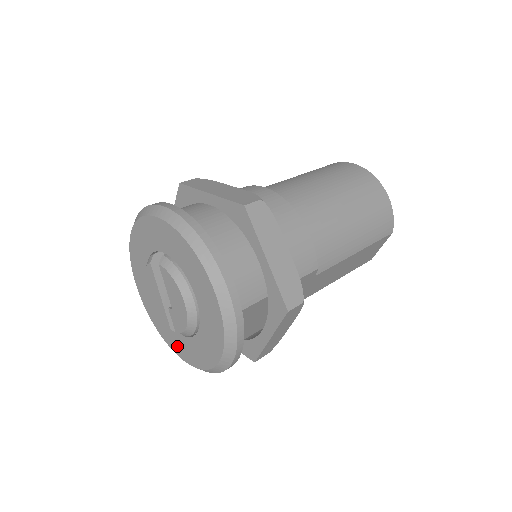
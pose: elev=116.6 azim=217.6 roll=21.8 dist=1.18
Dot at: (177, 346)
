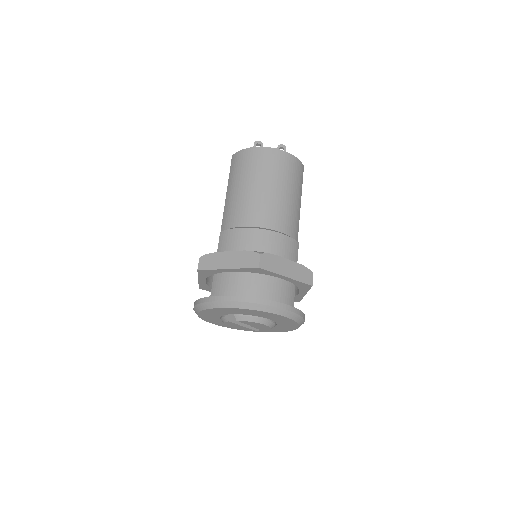
Dot at: (261, 331)
